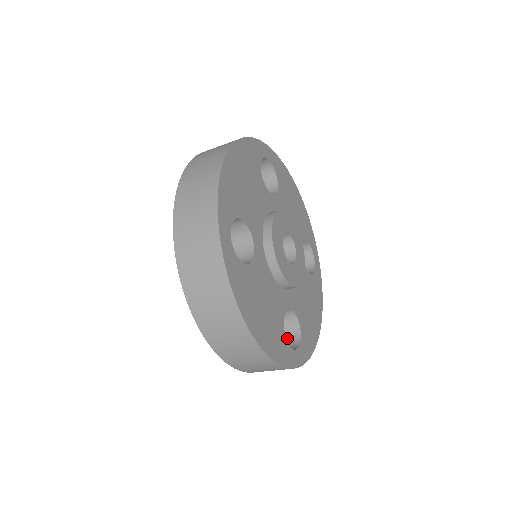
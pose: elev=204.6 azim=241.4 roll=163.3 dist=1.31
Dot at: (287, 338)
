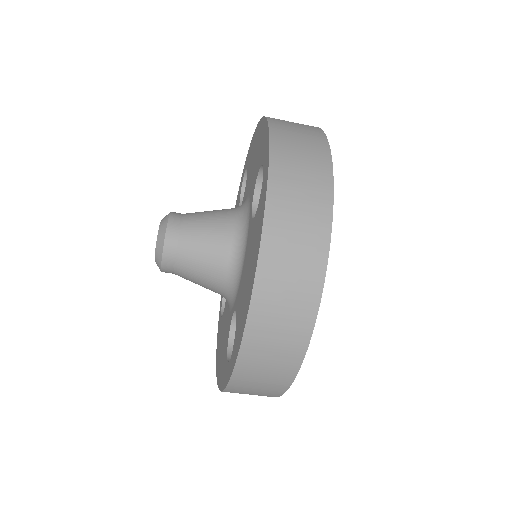
Dot at: occluded
